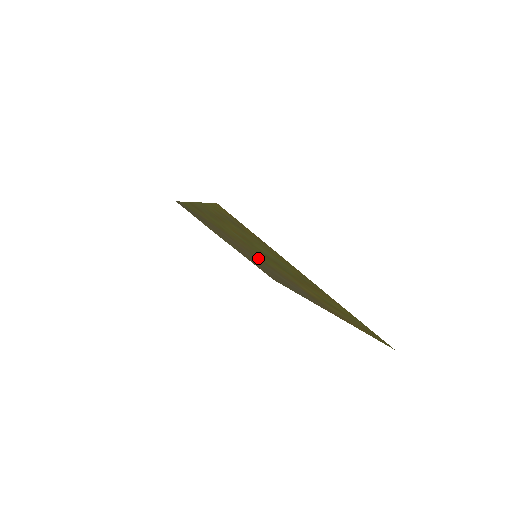
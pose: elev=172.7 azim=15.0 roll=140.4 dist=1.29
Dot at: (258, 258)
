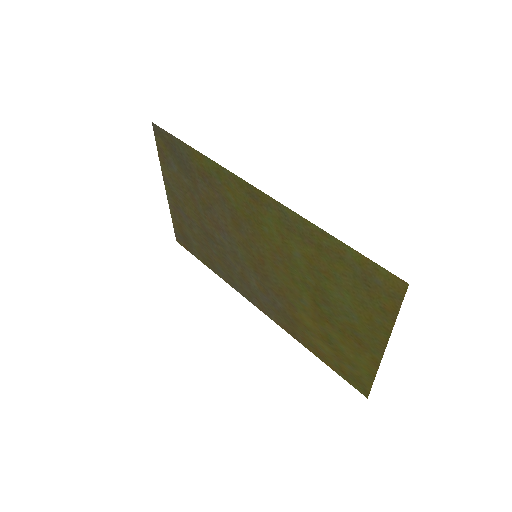
Dot at: (253, 257)
